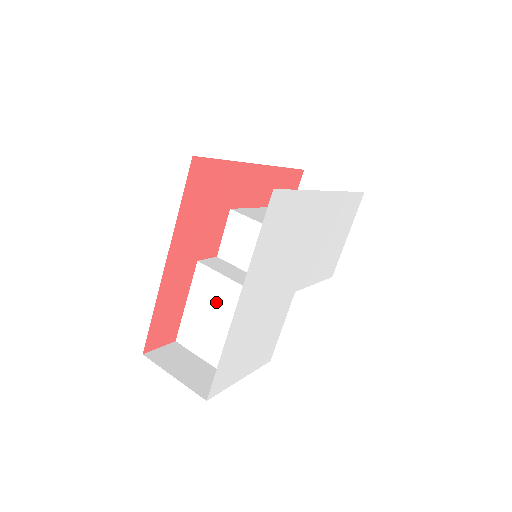
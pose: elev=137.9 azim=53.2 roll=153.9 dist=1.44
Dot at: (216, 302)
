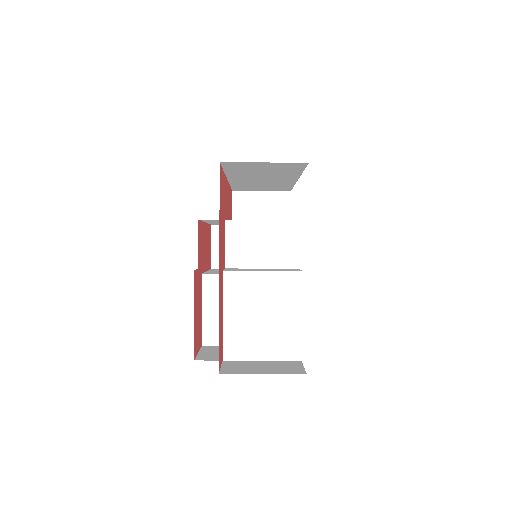
Dot at: (256, 299)
